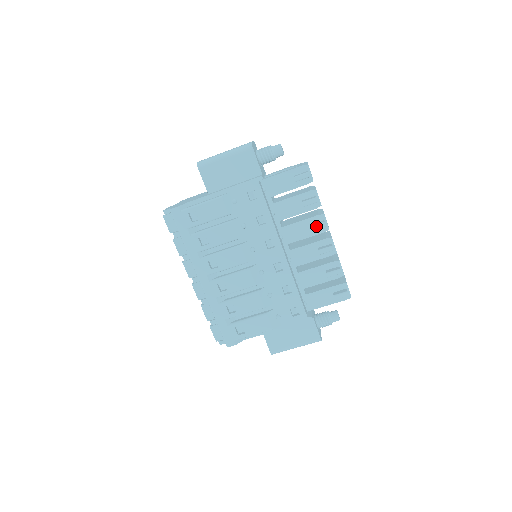
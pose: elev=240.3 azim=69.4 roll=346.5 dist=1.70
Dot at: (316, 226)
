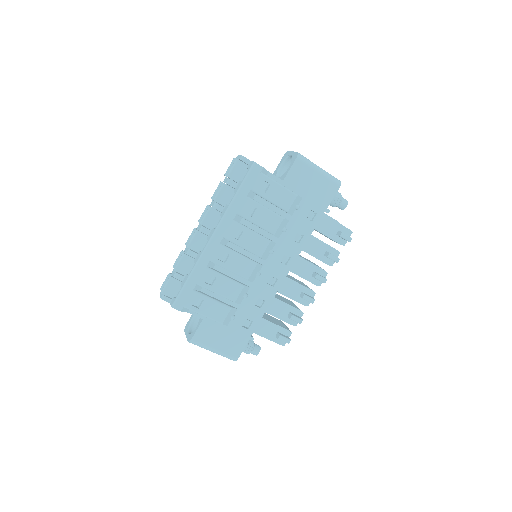
Dot at: (320, 277)
